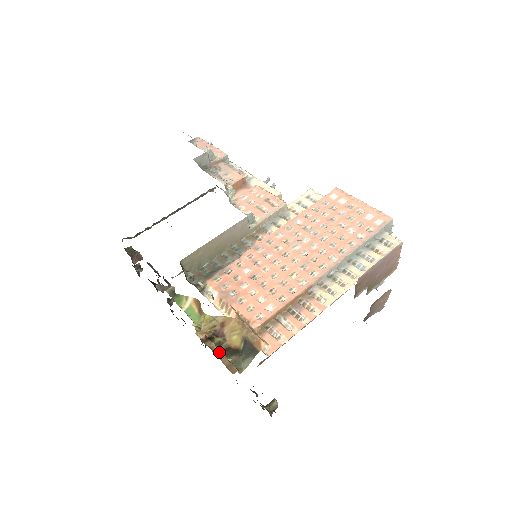
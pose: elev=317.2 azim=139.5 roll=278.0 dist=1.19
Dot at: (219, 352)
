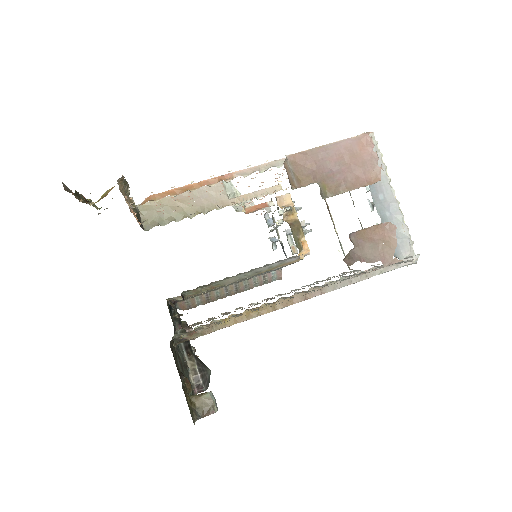
Dot at: occluded
